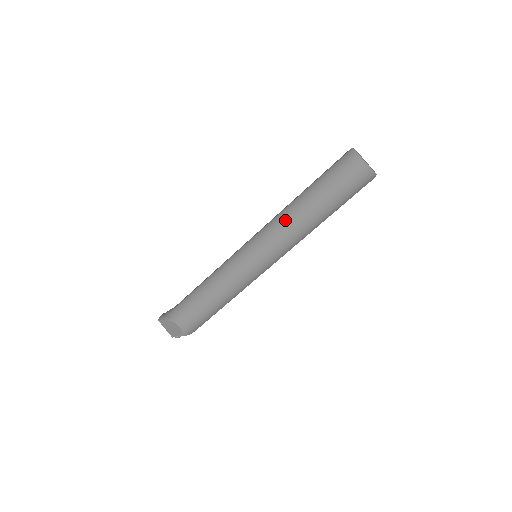
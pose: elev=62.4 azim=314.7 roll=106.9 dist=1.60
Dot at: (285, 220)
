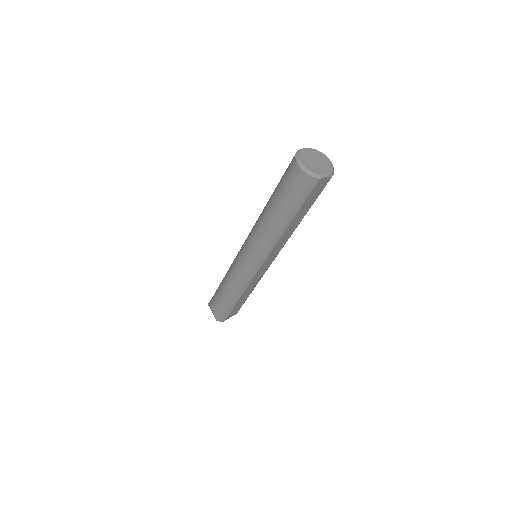
Dot at: (257, 223)
